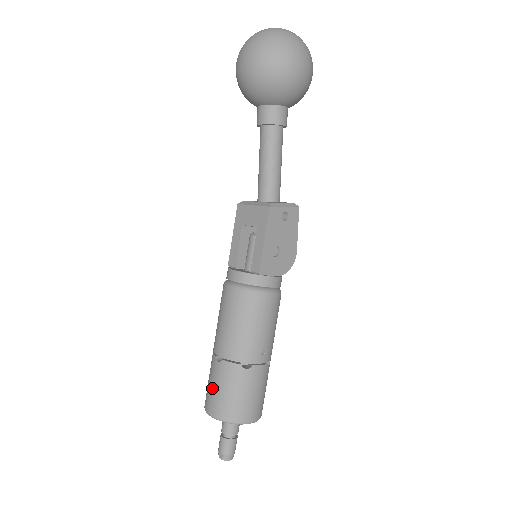
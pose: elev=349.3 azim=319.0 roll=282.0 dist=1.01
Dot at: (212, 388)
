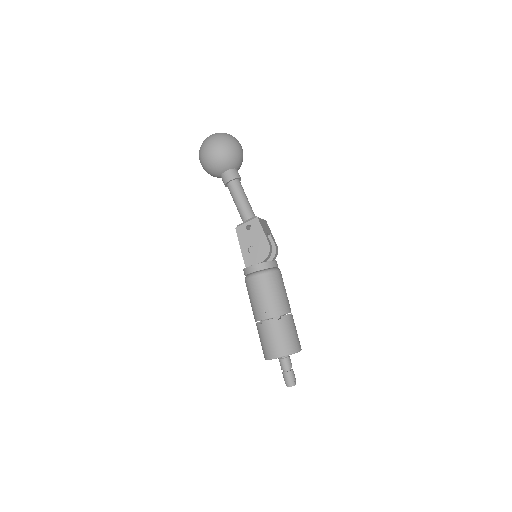
Dot at: occluded
